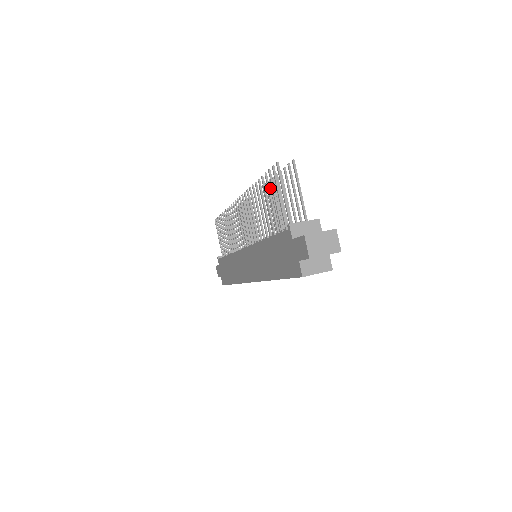
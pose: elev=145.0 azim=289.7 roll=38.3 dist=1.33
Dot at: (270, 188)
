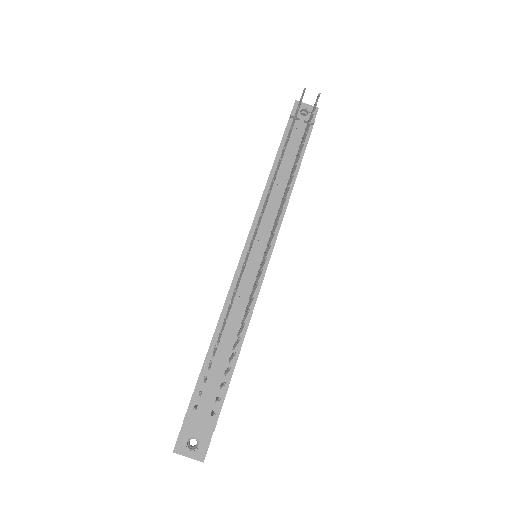
Dot at: occluded
